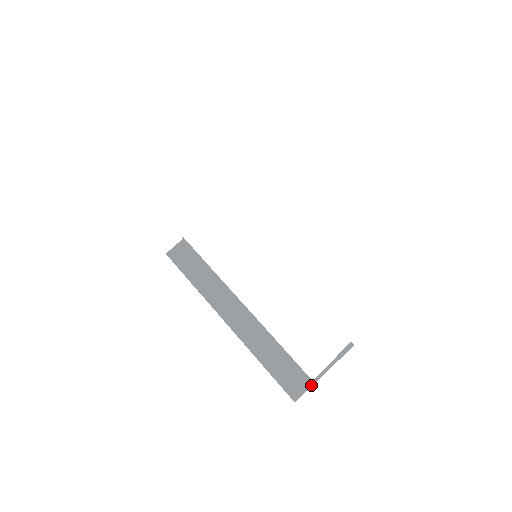
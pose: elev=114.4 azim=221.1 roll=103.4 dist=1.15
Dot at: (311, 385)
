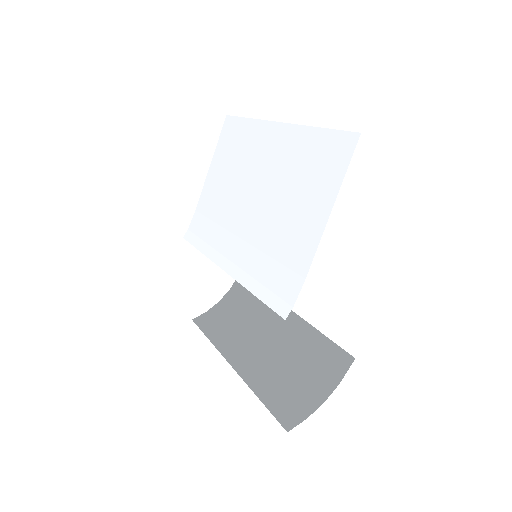
Dot at: (309, 415)
